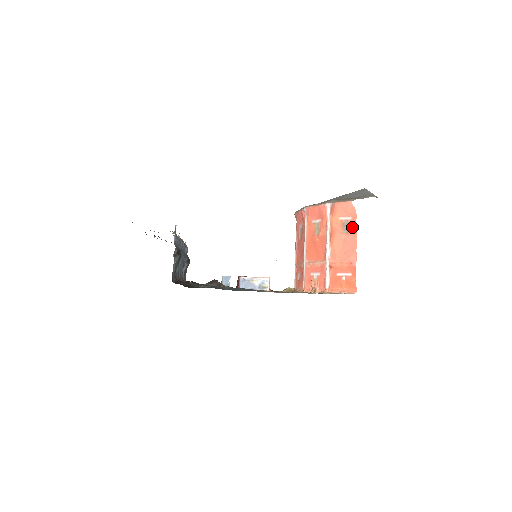
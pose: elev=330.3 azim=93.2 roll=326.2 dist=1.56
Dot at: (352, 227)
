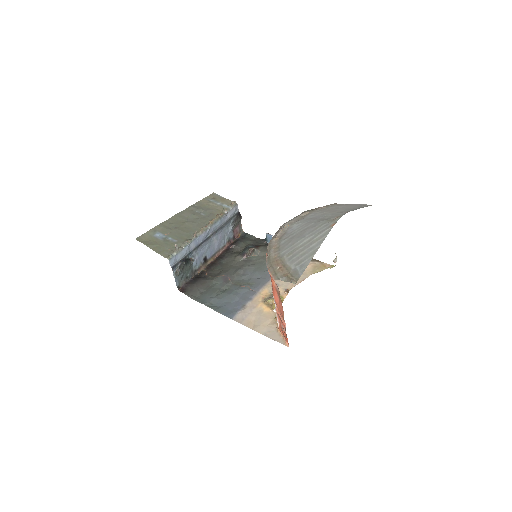
Dot at: (280, 298)
